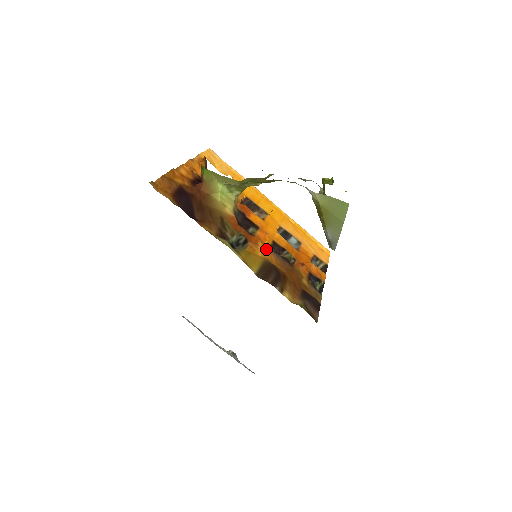
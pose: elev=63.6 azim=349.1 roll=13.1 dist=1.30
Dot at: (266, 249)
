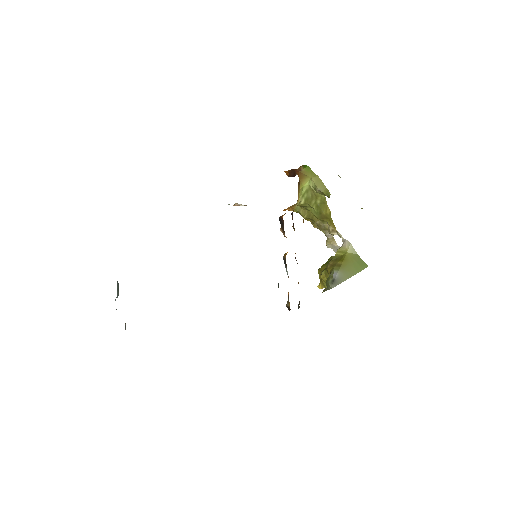
Dot at: occluded
